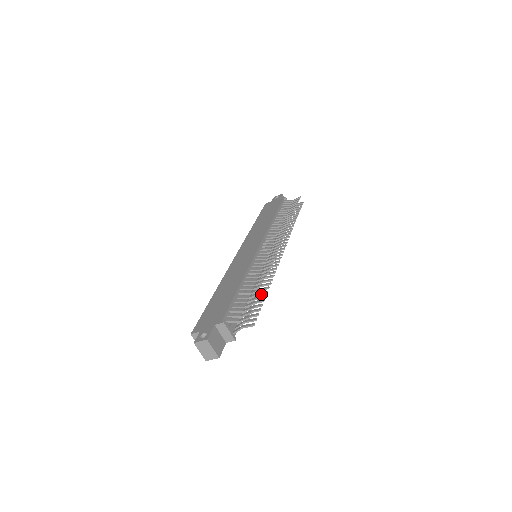
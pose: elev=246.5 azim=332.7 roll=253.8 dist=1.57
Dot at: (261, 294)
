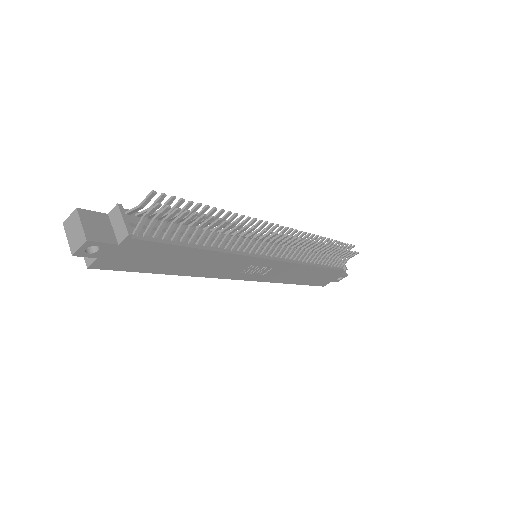
Dot at: (212, 224)
